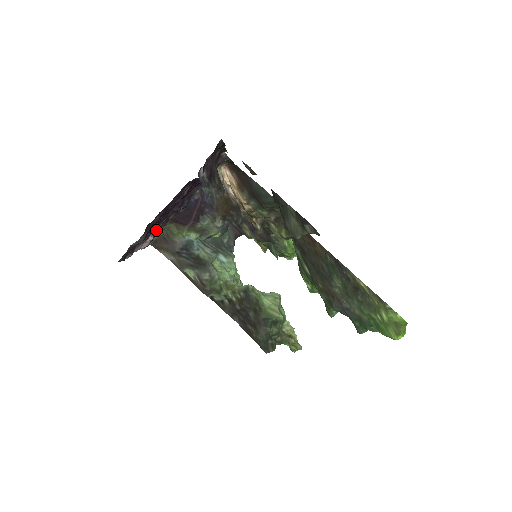
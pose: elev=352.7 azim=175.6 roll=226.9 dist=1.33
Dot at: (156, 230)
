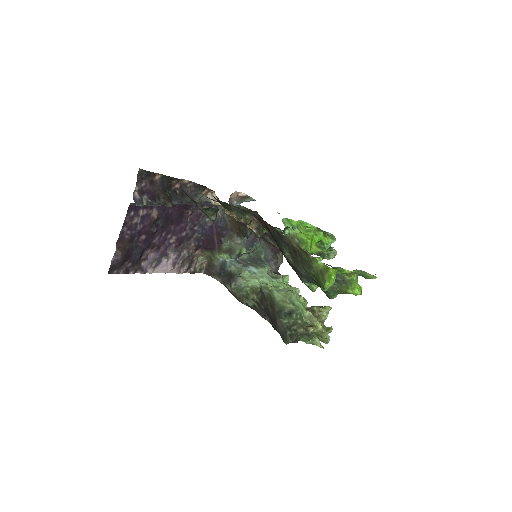
Dot at: (172, 254)
